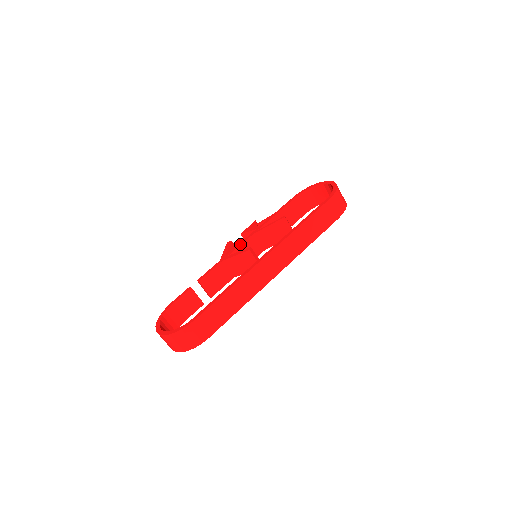
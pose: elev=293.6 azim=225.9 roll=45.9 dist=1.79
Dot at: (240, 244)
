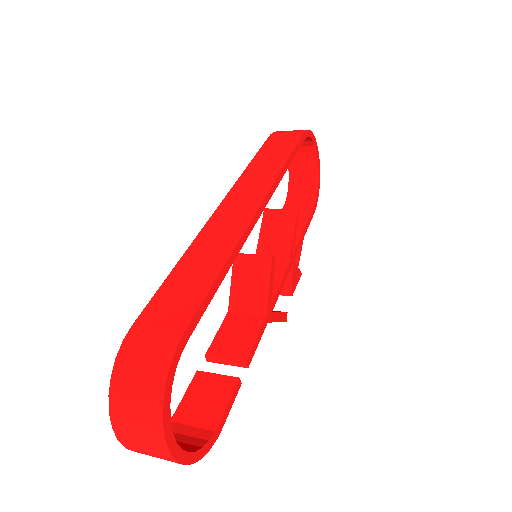
Dot at: occluded
